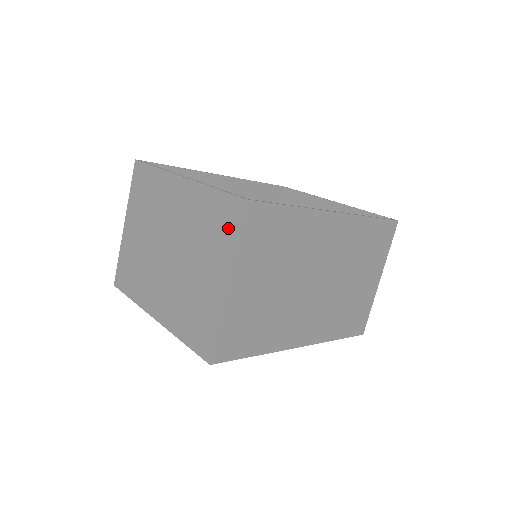
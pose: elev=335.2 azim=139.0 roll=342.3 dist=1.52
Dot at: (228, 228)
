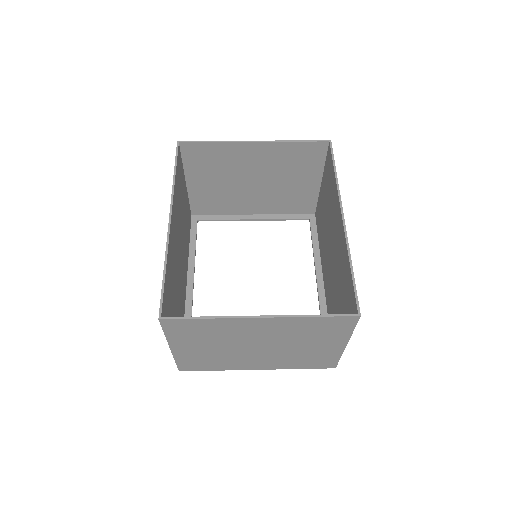
Dot at: (339, 329)
